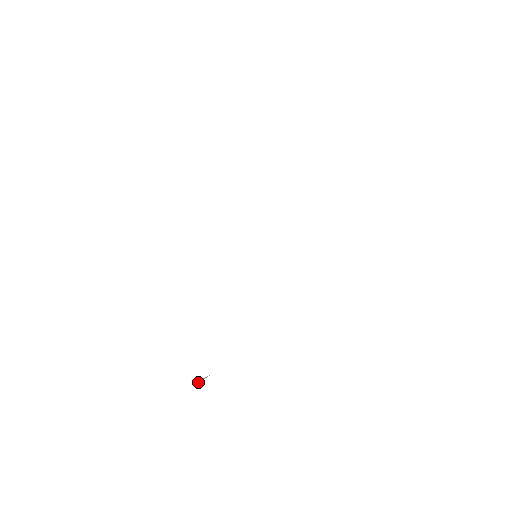
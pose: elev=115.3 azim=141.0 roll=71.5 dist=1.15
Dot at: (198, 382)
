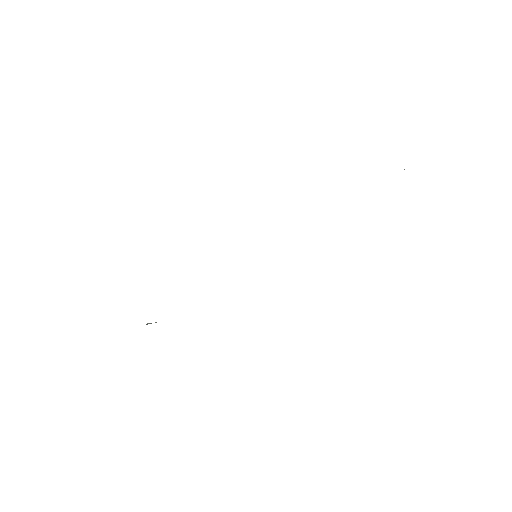
Dot at: (147, 324)
